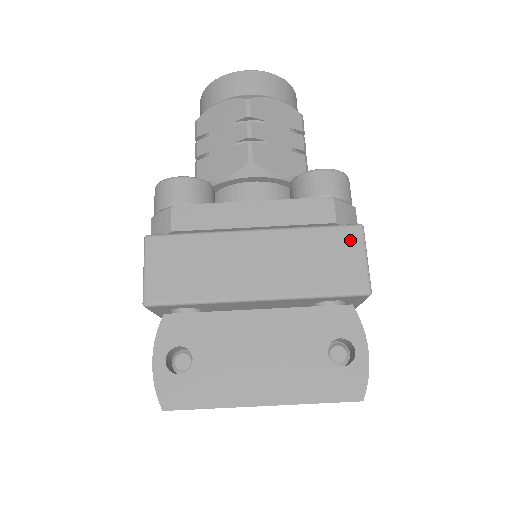
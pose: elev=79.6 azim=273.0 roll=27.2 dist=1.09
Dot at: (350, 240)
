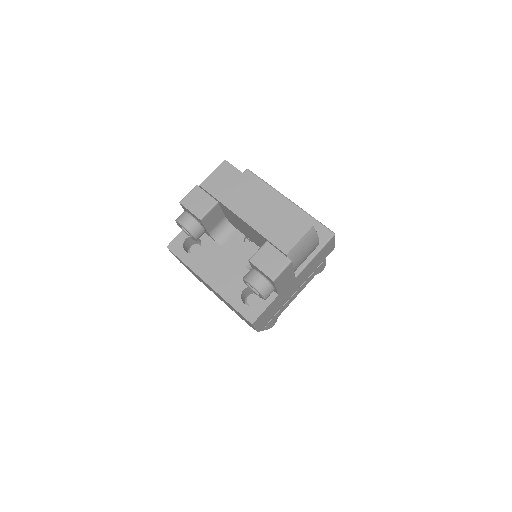
Dot at: occluded
